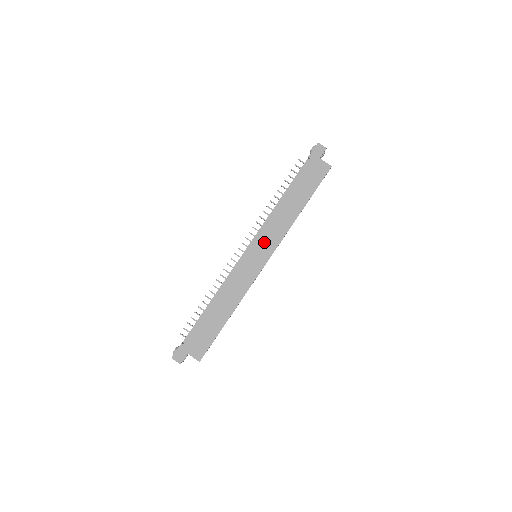
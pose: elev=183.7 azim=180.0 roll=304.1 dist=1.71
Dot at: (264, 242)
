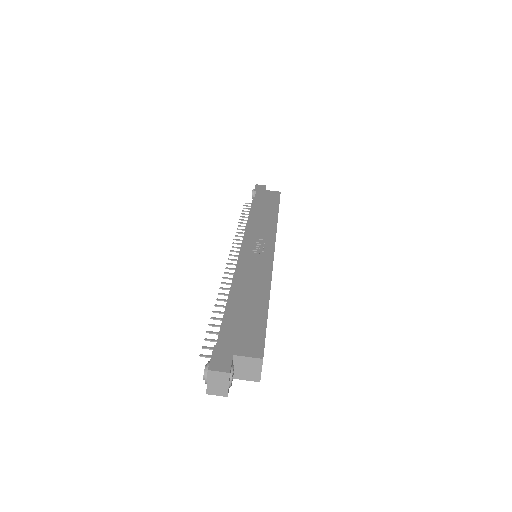
Dot at: (258, 236)
